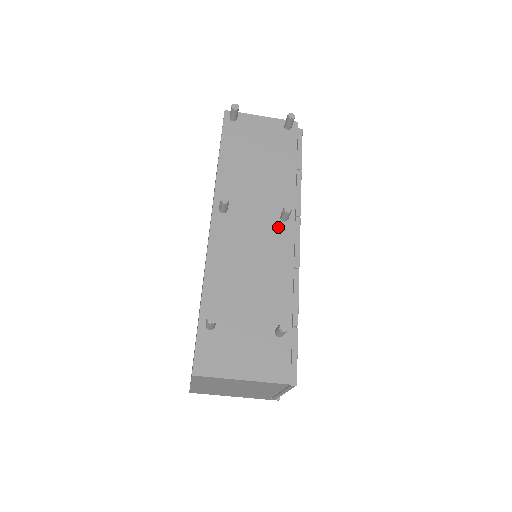
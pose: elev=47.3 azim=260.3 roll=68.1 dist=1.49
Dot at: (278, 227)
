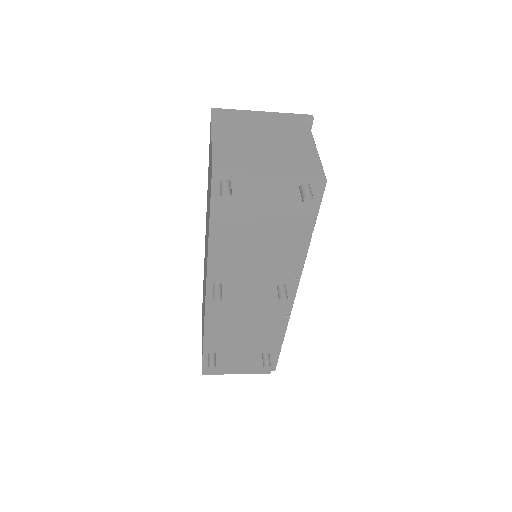
Dot at: (274, 295)
